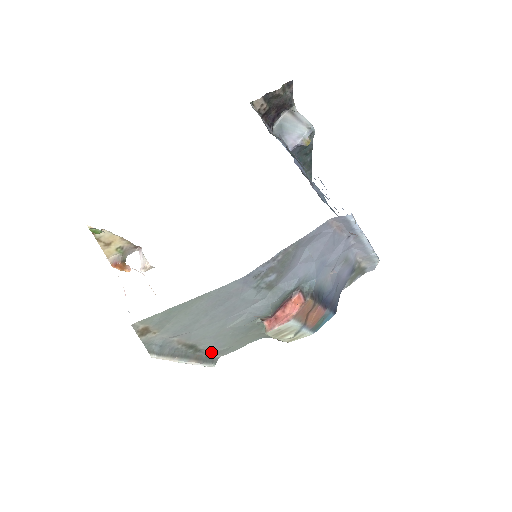
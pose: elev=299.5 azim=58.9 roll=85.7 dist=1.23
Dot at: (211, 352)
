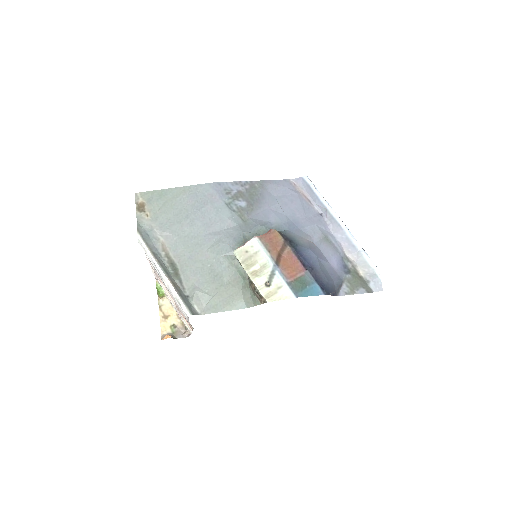
Dot at: (191, 296)
